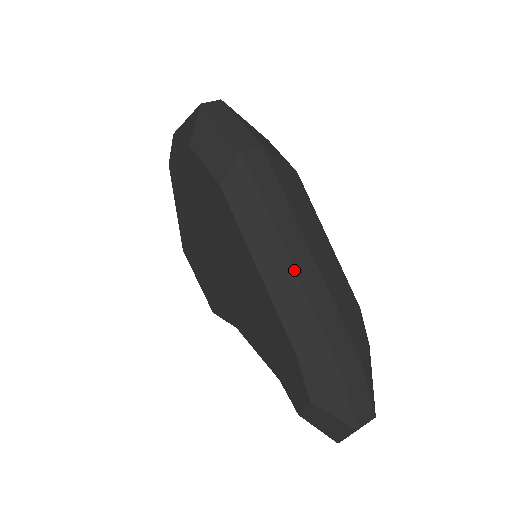
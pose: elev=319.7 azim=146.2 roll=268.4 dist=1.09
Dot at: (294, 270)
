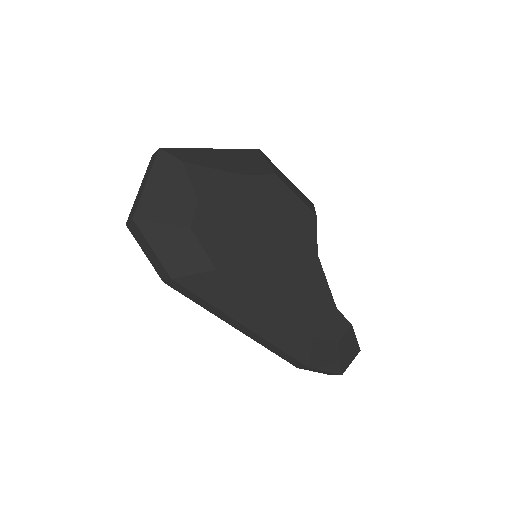
Dot at: occluded
